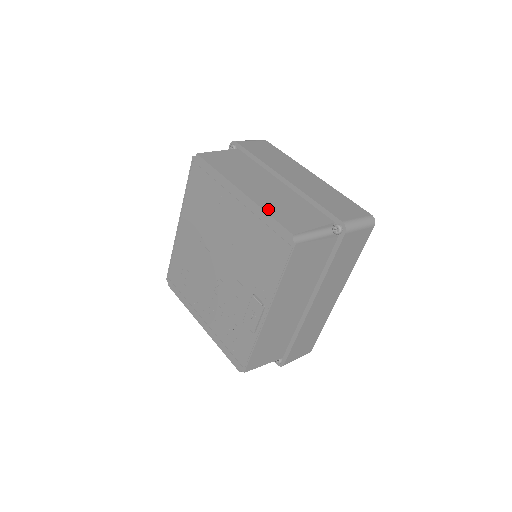
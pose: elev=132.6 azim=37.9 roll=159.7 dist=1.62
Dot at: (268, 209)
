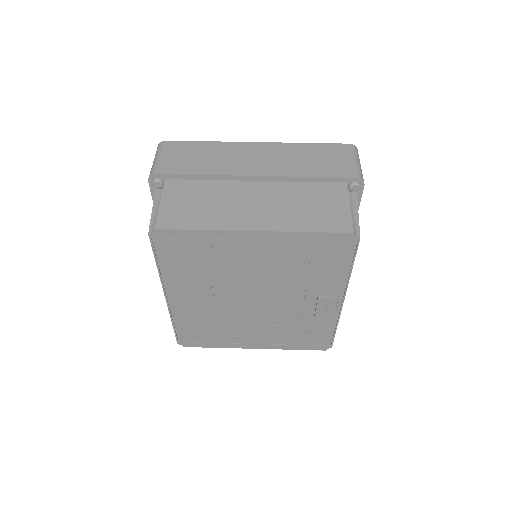
Dot at: (301, 227)
